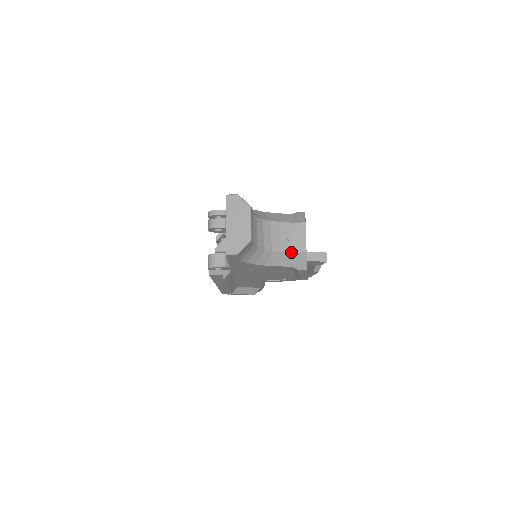
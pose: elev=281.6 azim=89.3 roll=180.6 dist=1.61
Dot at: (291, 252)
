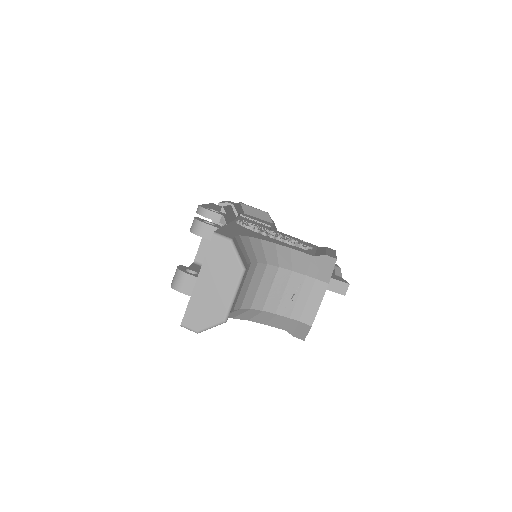
Dot at: (290, 318)
